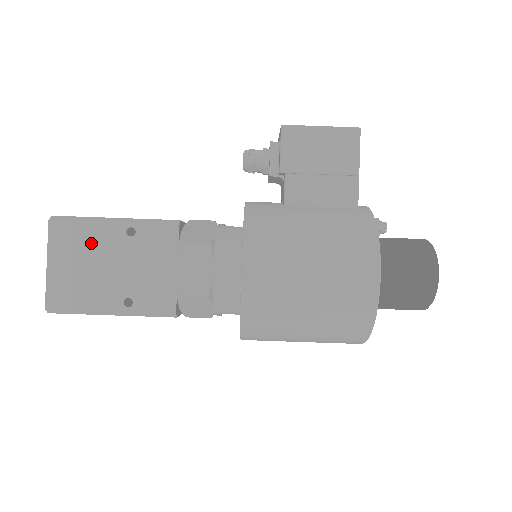
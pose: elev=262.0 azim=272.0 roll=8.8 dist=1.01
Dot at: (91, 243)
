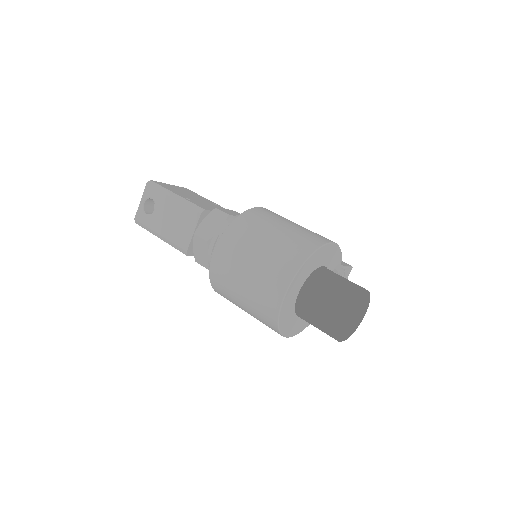
Dot at: (195, 195)
